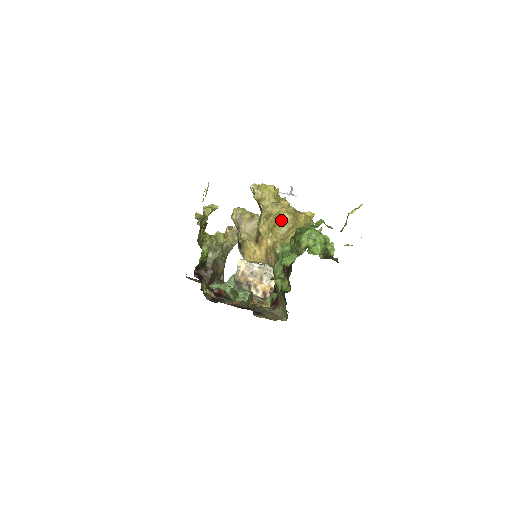
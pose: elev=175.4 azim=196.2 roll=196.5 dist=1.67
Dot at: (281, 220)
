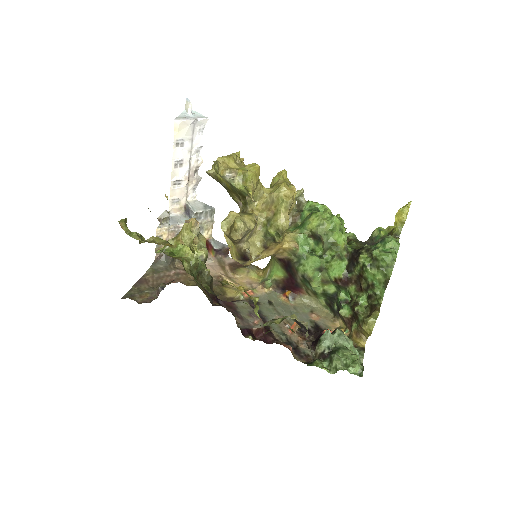
Dot at: (288, 213)
